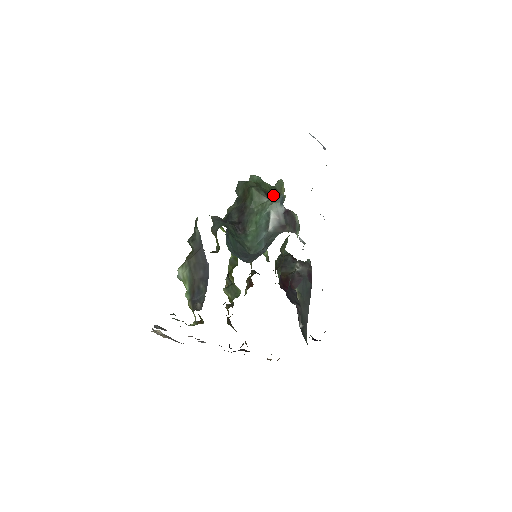
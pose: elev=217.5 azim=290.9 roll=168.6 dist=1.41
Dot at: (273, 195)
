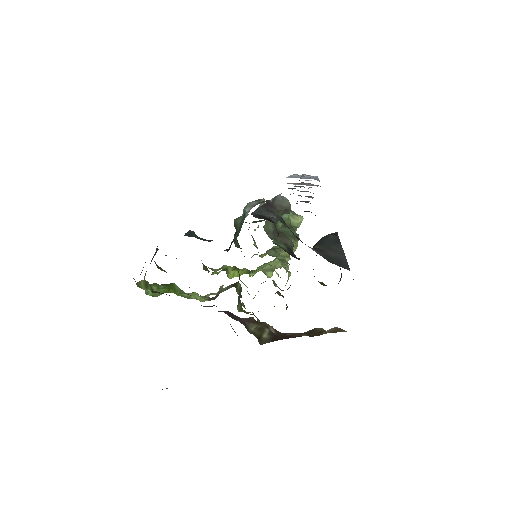
Dot at: occluded
